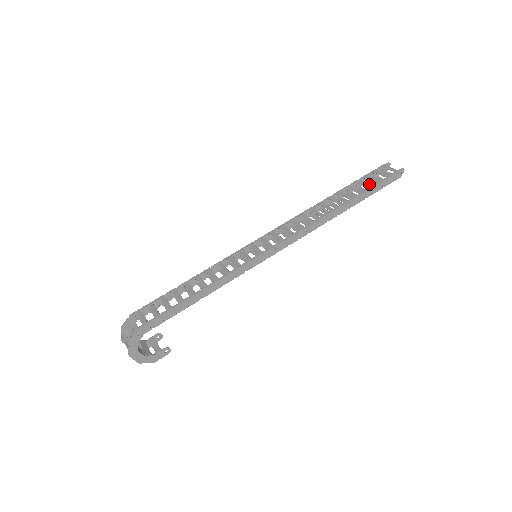
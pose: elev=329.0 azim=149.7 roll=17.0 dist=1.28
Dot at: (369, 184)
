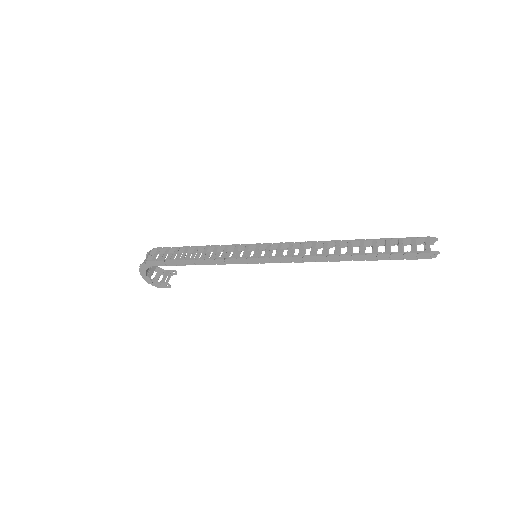
Dot at: occluded
